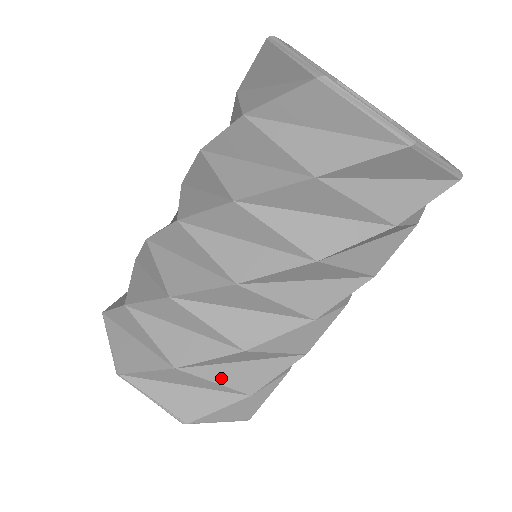
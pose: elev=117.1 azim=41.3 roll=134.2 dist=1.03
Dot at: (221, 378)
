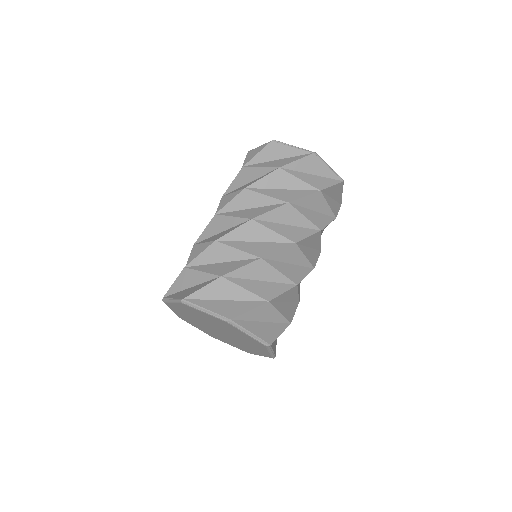
Dot at: (249, 287)
